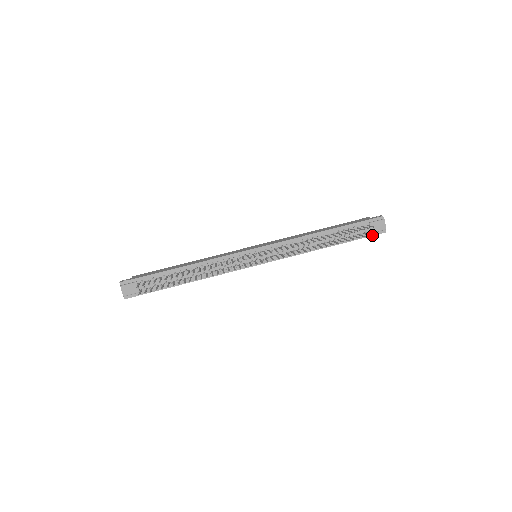
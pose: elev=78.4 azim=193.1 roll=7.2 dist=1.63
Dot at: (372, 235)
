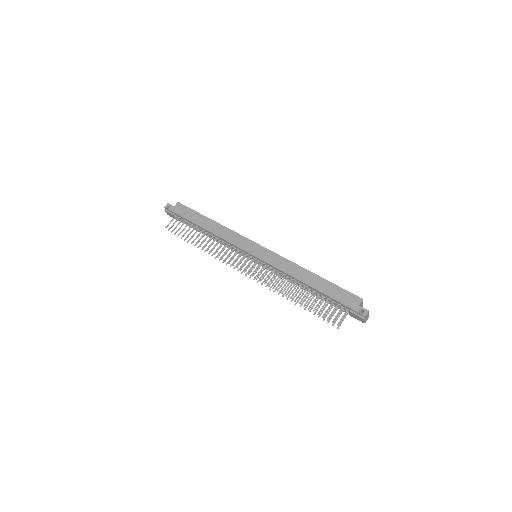
Dot at: occluded
